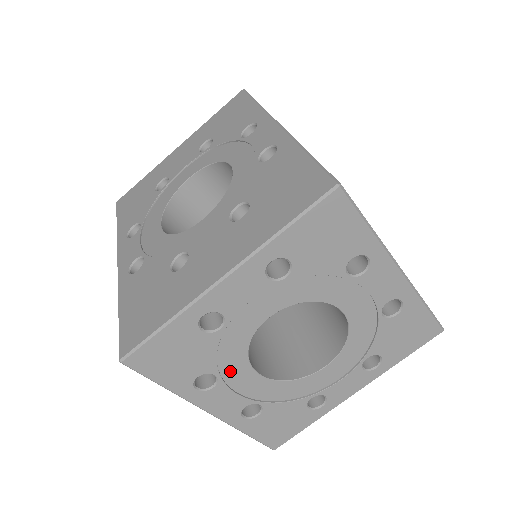
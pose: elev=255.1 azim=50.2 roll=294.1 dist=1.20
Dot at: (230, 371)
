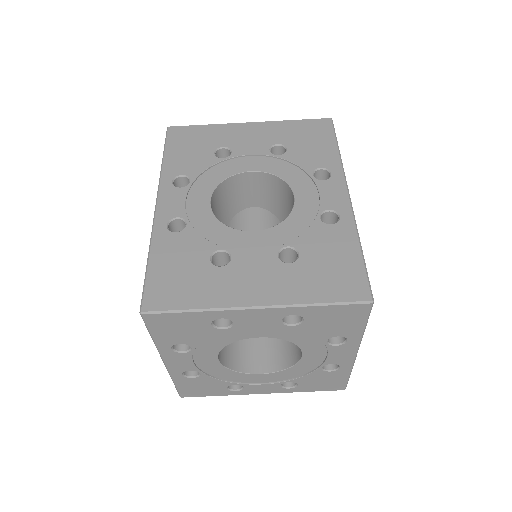
Dot at: (203, 349)
